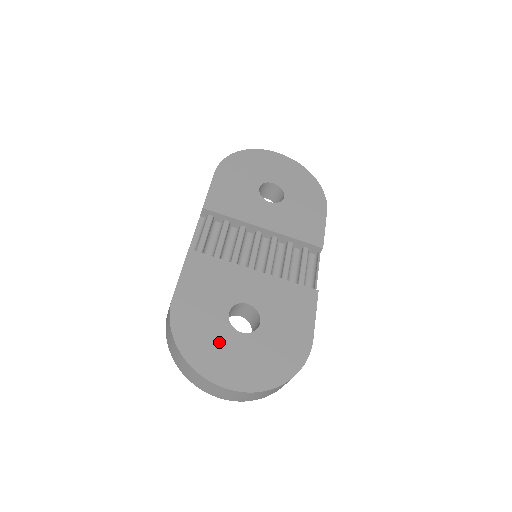
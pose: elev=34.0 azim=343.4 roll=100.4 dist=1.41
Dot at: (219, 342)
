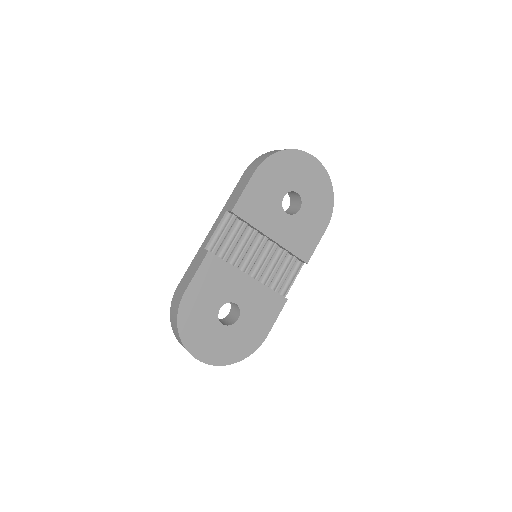
Dot at: (206, 330)
